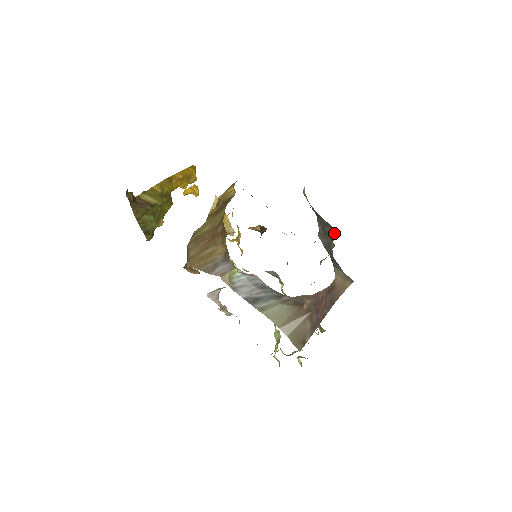
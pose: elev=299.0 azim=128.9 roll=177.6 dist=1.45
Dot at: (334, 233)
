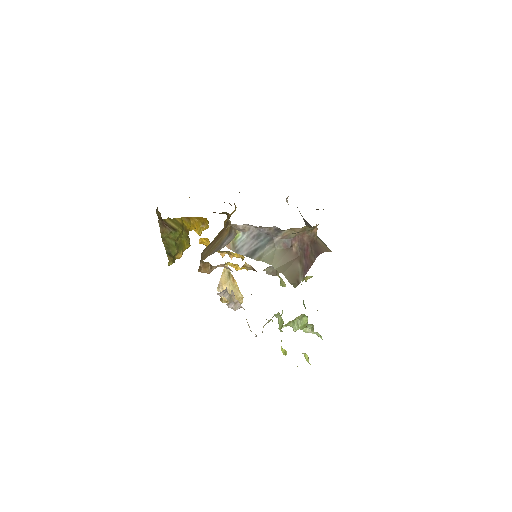
Dot at: occluded
